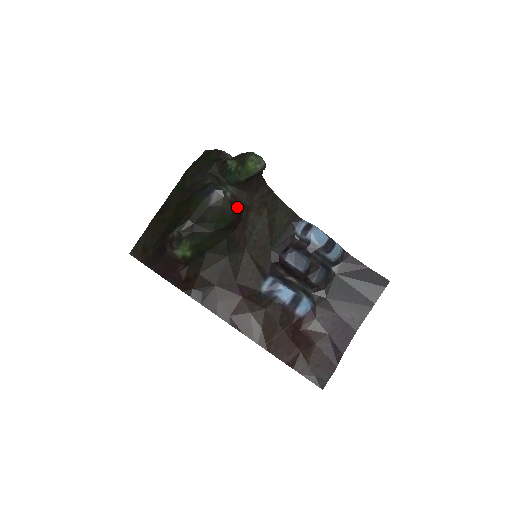
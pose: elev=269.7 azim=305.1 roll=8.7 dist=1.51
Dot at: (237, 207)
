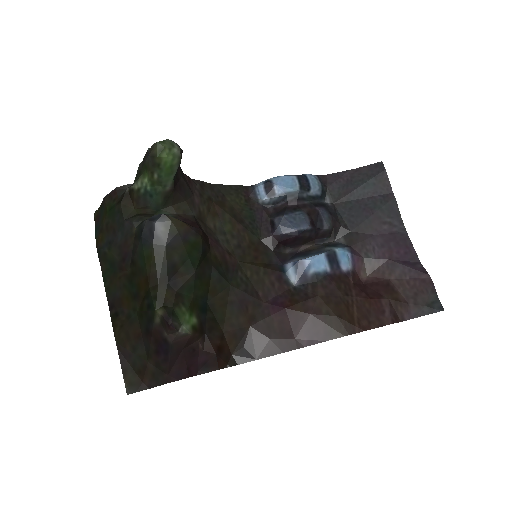
Dot at: (191, 223)
